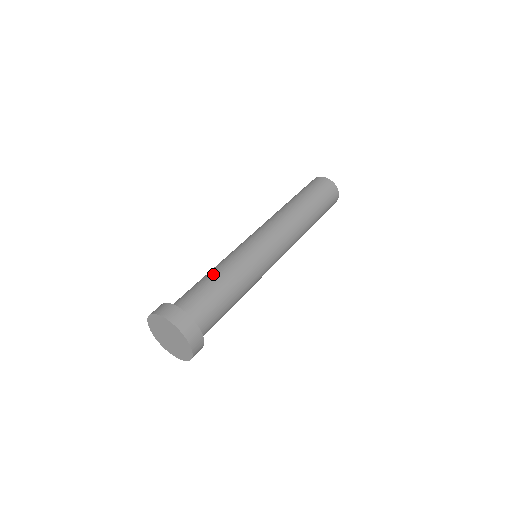
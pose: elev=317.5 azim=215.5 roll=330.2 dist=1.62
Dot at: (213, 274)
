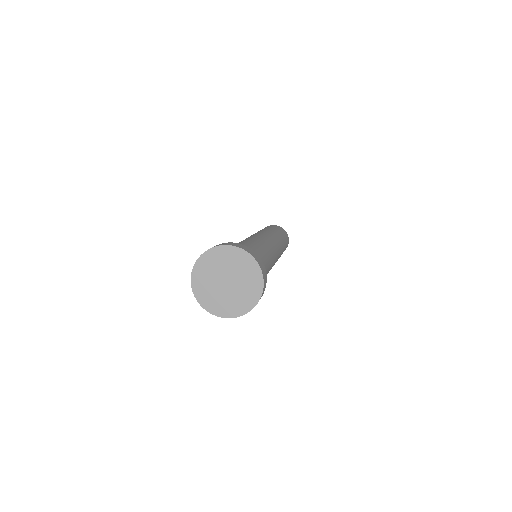
Dot at: occluded
